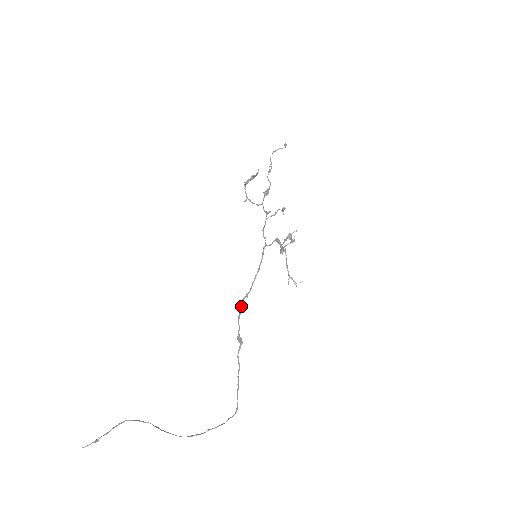
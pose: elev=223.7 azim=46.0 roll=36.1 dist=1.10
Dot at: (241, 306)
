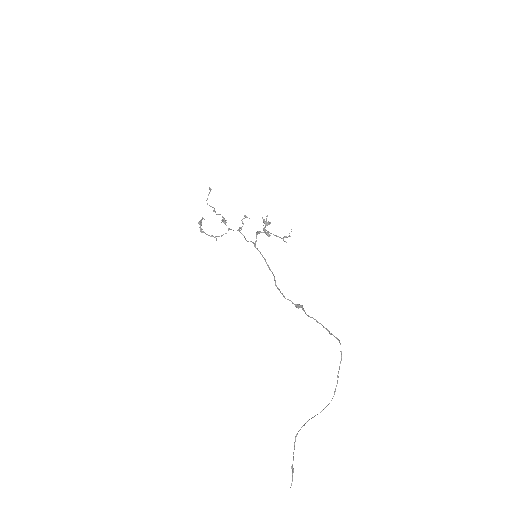
Dot at: occluded
